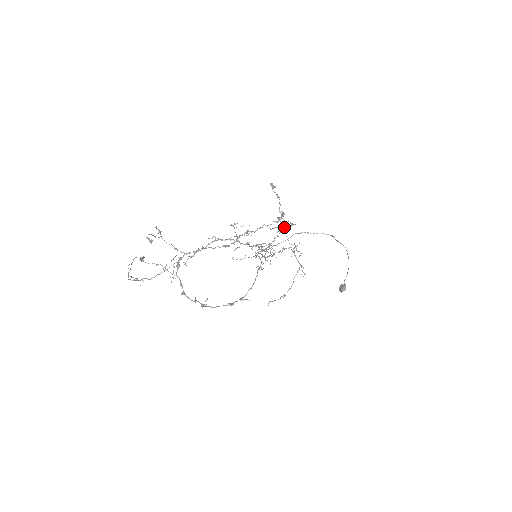
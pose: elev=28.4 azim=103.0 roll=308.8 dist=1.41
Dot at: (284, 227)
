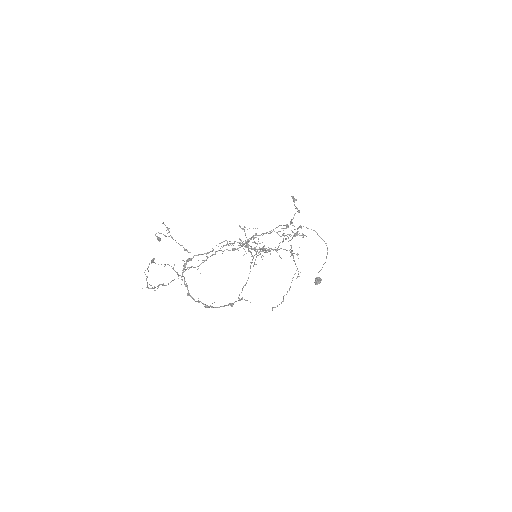
Dot at: (294, 236)
